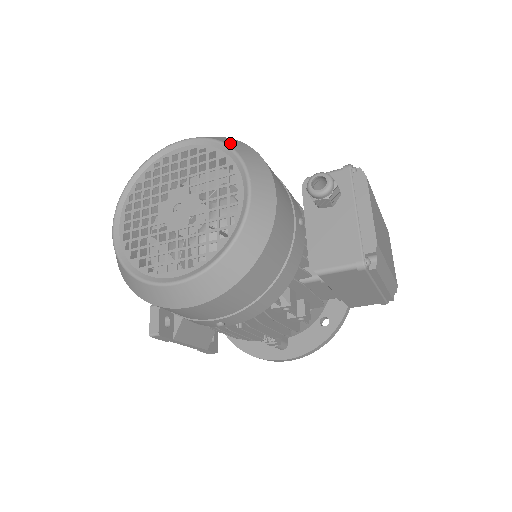
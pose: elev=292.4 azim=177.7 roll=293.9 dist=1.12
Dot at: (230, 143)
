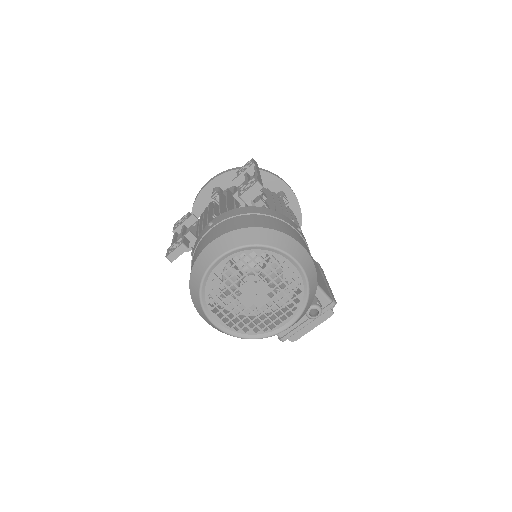
Dot at: (311, 294)
